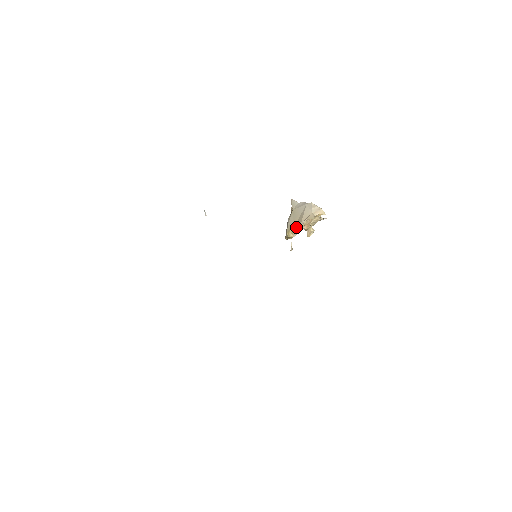
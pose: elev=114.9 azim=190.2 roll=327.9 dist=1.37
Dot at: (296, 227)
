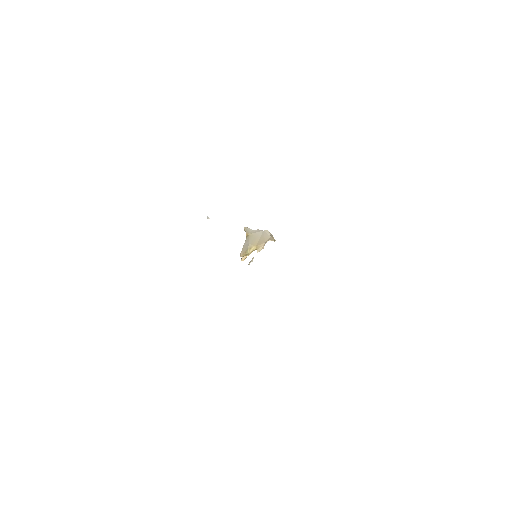
Dot at: (260, 245)
